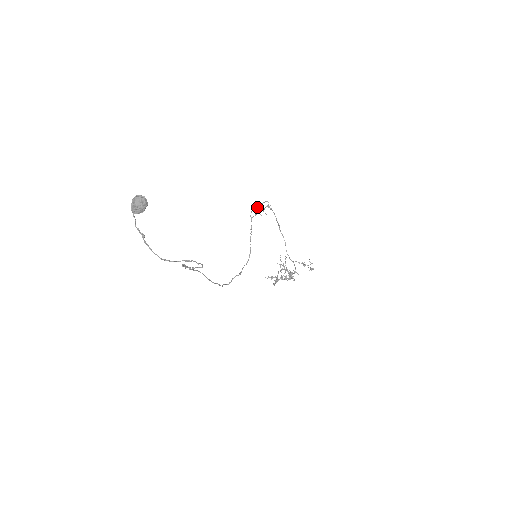
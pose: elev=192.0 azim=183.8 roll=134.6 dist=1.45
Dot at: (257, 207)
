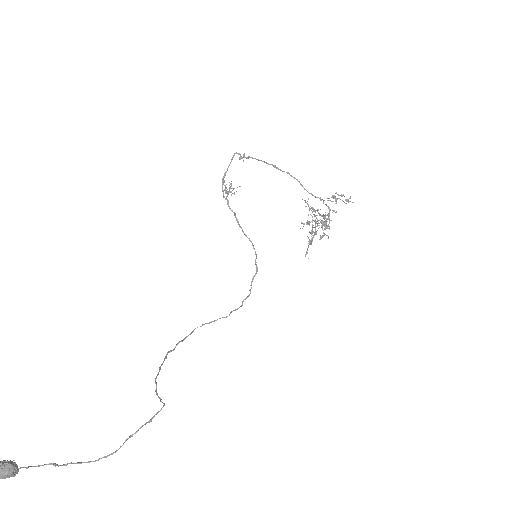
Dot at: (222, 184)
